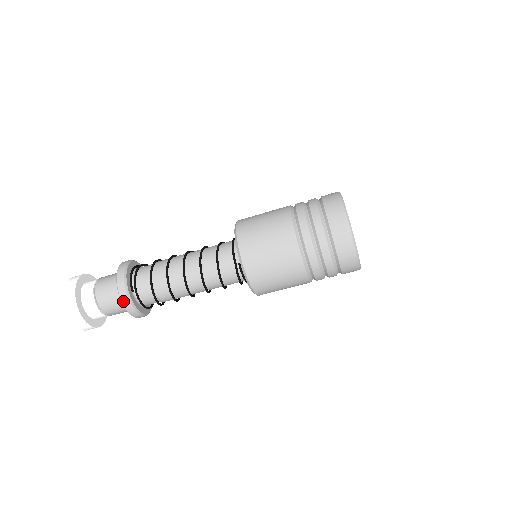
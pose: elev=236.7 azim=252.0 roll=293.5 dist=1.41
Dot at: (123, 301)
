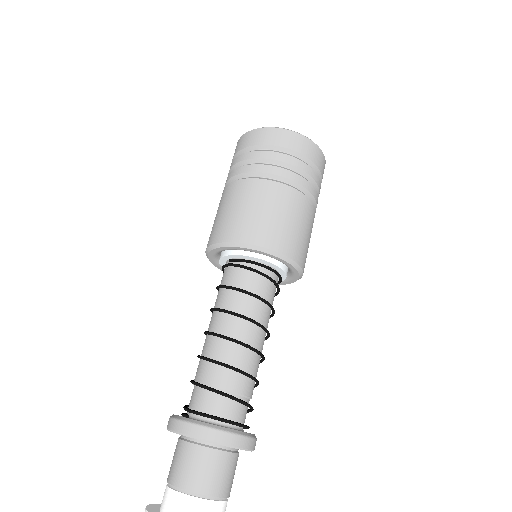
Dot at: (180, 430)
